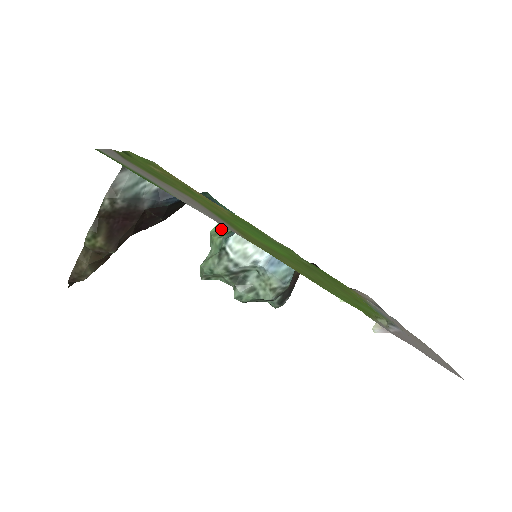
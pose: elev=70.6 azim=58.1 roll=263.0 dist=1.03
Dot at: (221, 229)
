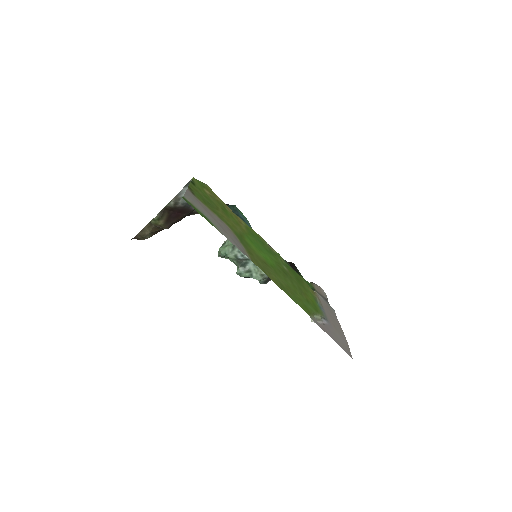
Dot at: occluded
